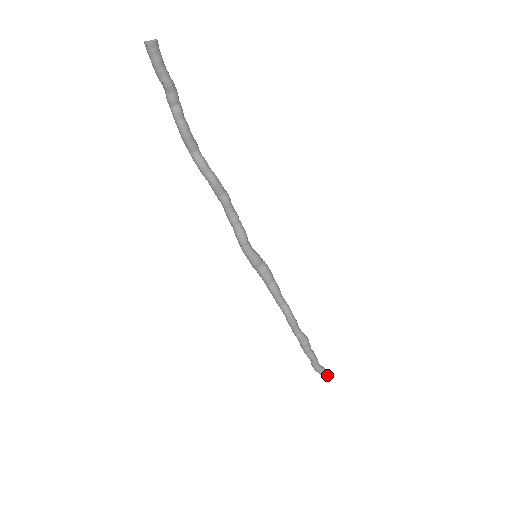
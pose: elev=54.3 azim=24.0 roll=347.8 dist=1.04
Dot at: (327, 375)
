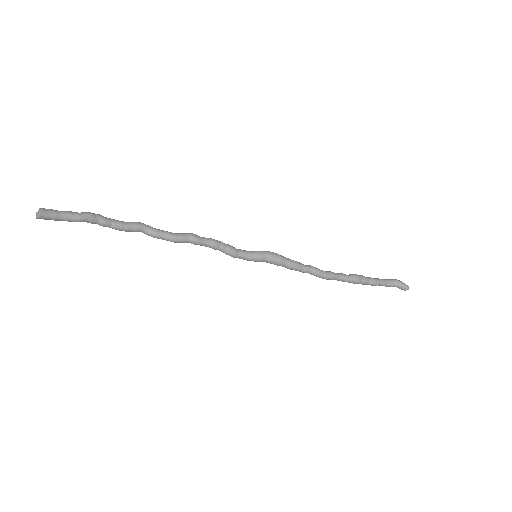
Dot at: (402, 288)
